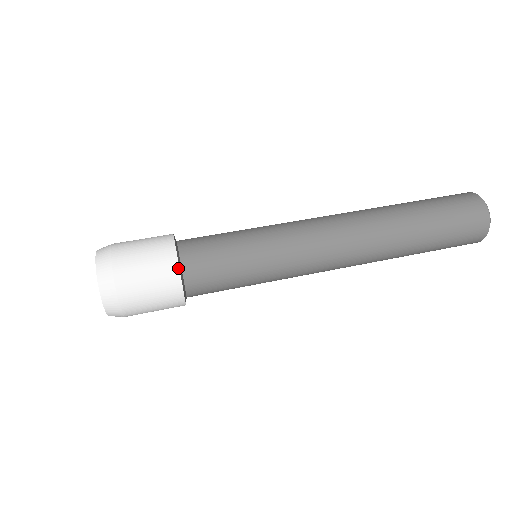
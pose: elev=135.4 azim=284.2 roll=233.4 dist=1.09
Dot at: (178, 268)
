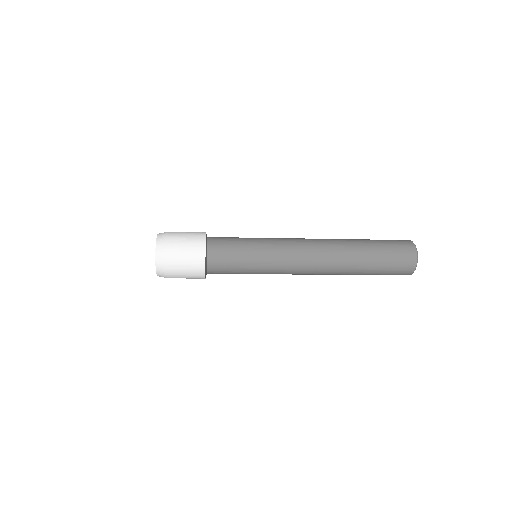
Dot at: (205, 232)
